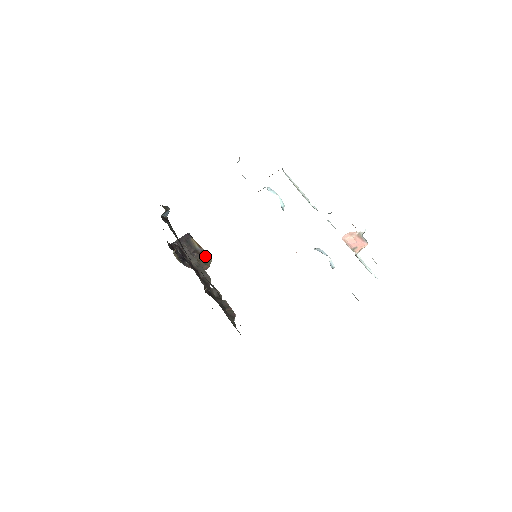
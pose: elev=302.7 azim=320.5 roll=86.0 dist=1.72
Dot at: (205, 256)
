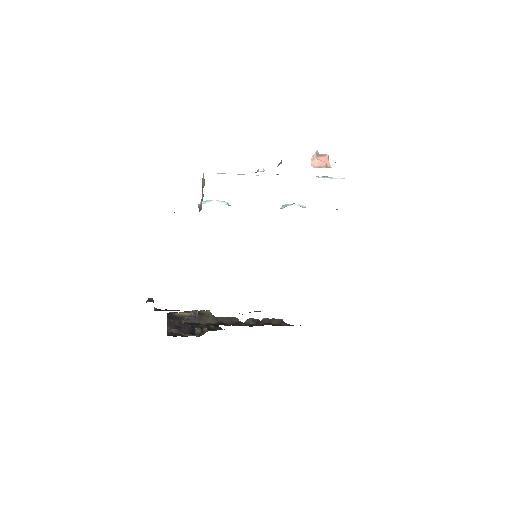
Dot at: (201, 313)
